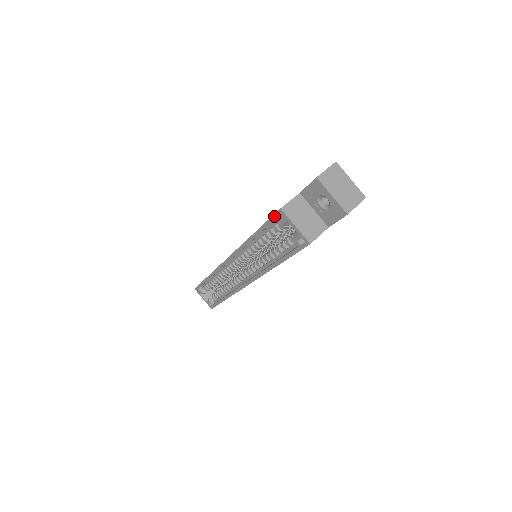
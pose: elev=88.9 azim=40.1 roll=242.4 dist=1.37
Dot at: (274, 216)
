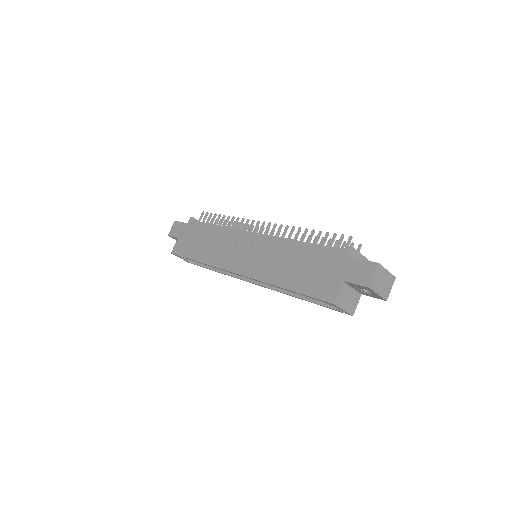
Dot at: (323, 301)
